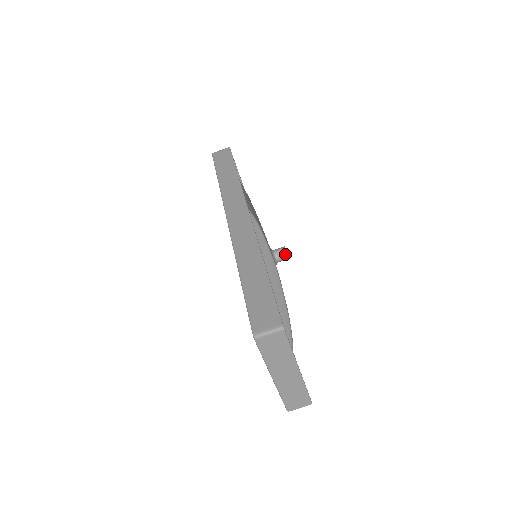
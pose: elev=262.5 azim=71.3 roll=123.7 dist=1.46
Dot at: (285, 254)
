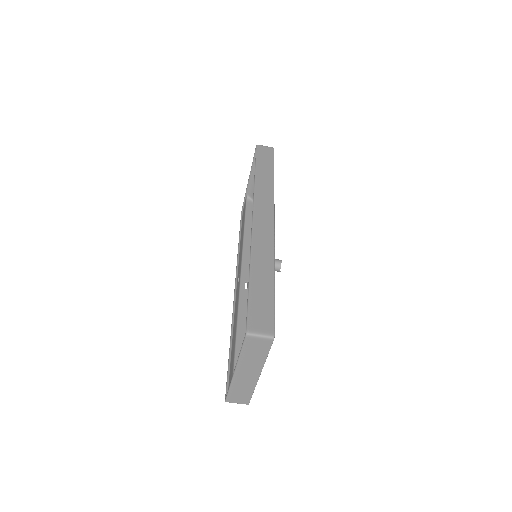
Dot at: (279, 266)
